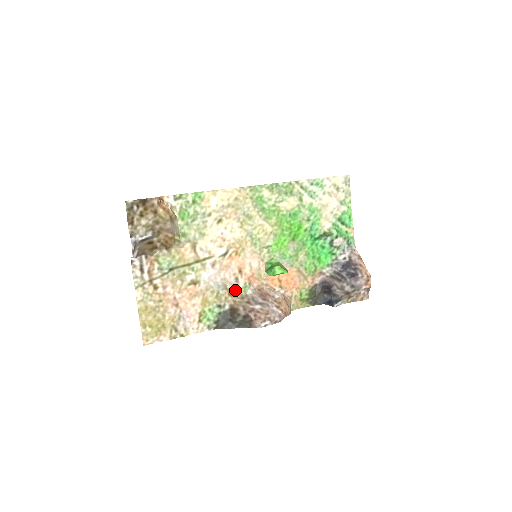
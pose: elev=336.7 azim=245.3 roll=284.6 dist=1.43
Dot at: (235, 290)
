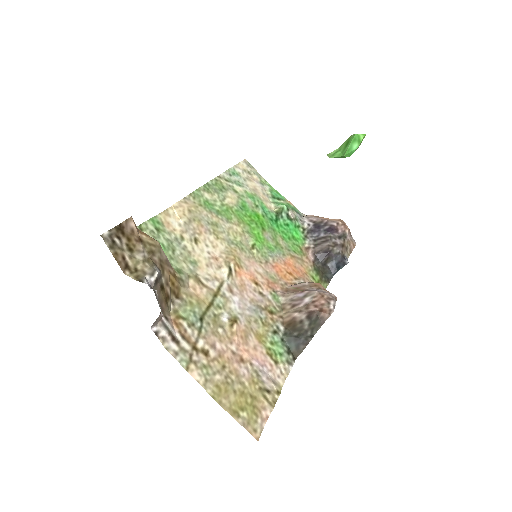
Dot at: (270, 306)
